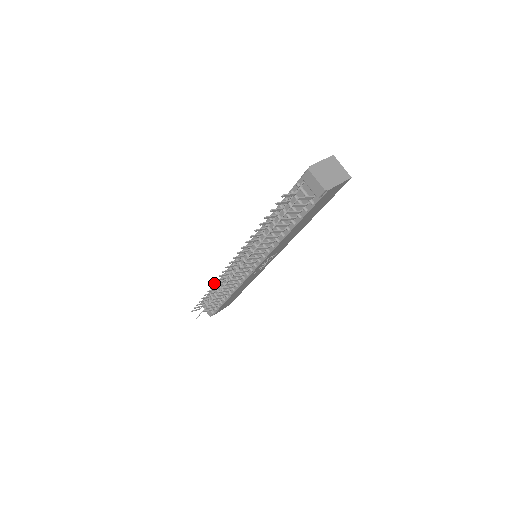
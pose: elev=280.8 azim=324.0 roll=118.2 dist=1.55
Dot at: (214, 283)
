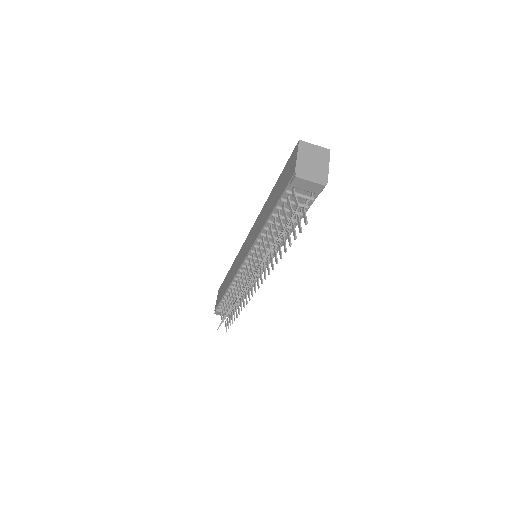
Dot at: occluded
